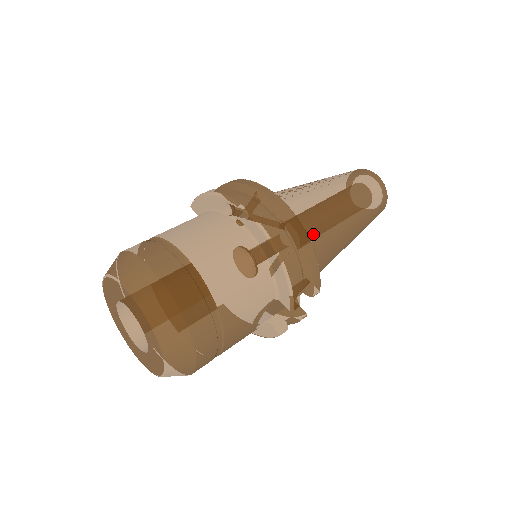
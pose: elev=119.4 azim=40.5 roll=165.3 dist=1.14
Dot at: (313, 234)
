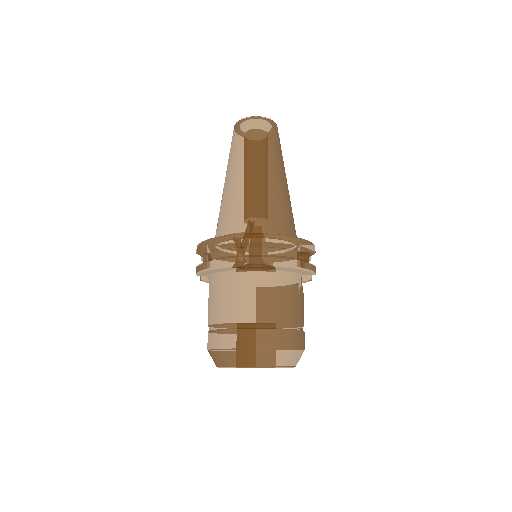
Dot at: (281, 220)
